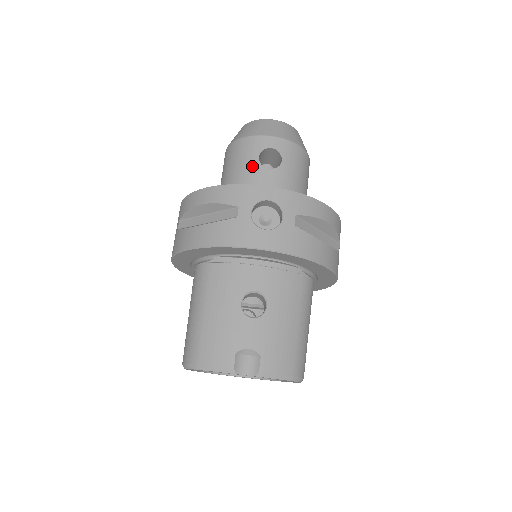
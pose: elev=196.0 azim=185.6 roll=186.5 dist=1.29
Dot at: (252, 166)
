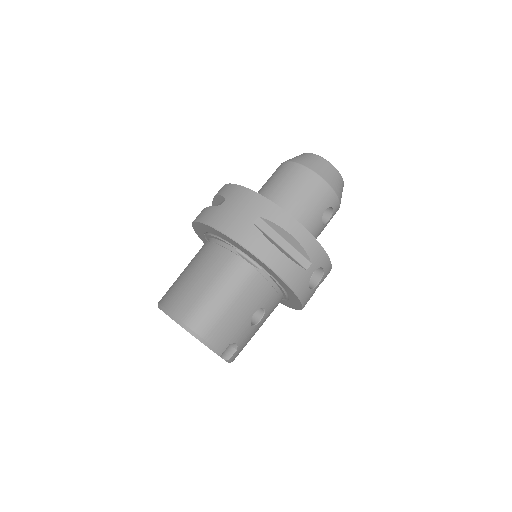
Dot at: (318, 214)
